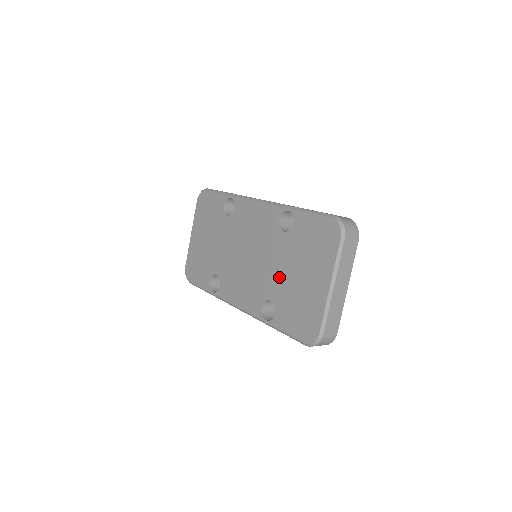
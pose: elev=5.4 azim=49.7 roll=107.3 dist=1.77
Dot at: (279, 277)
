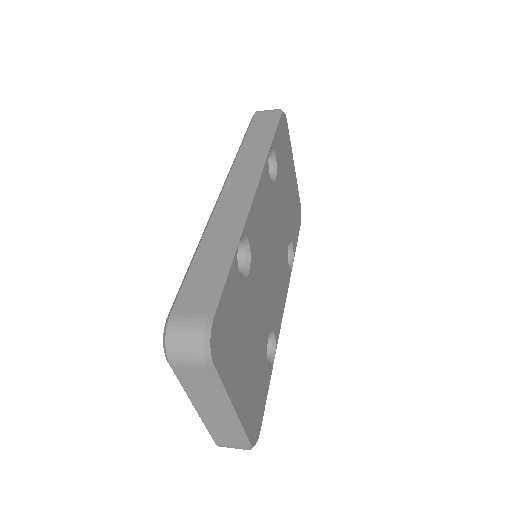
Dot at: occluded
